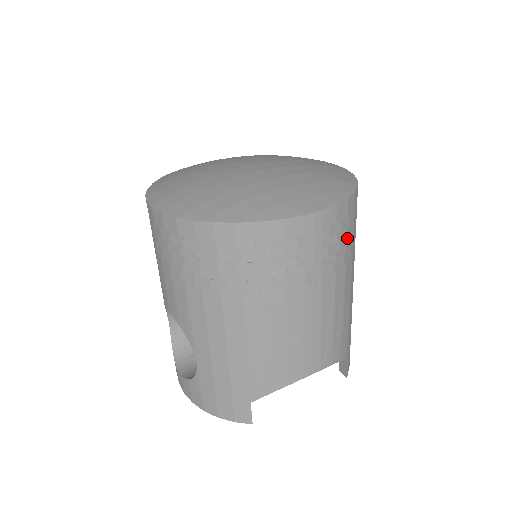
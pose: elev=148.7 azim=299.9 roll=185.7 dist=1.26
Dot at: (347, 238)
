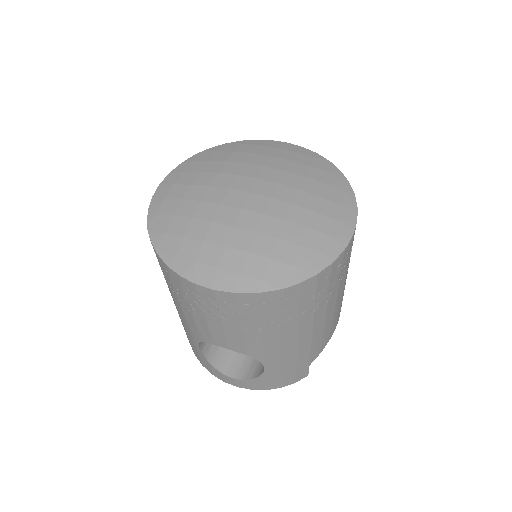
Dot at: occluded
